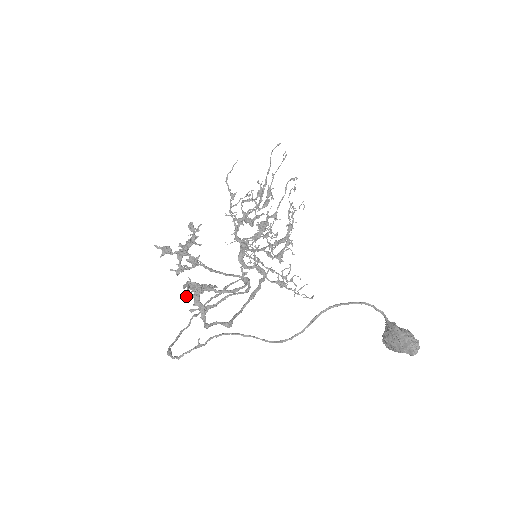
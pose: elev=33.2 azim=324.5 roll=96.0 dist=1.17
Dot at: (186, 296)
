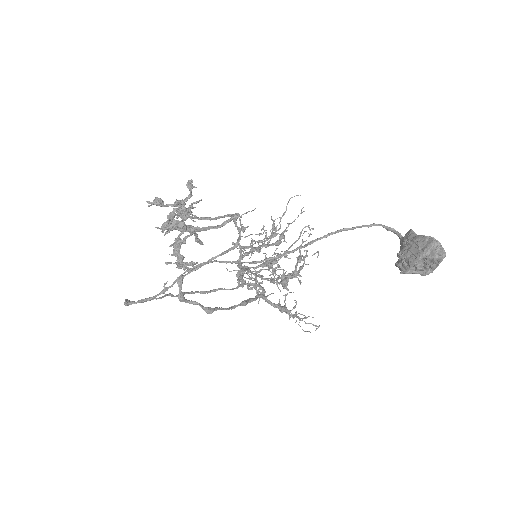
Dot at: (164, 224)
